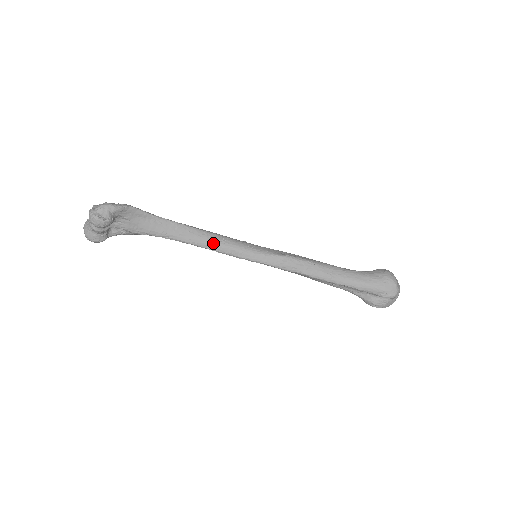
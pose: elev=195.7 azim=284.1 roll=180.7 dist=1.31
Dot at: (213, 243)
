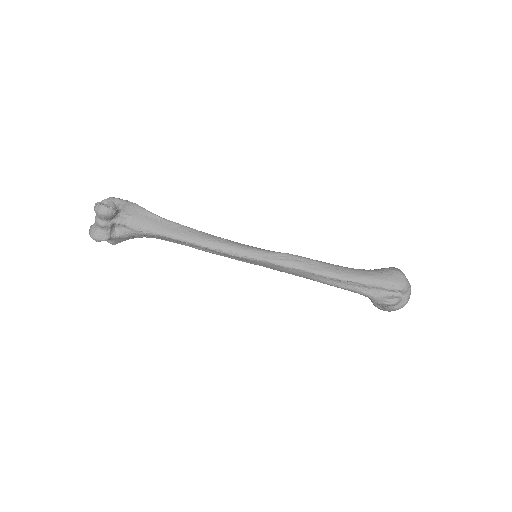
Dot at: (212, 242)
